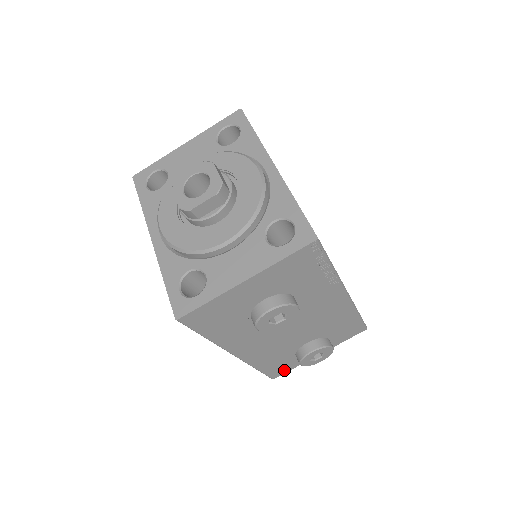
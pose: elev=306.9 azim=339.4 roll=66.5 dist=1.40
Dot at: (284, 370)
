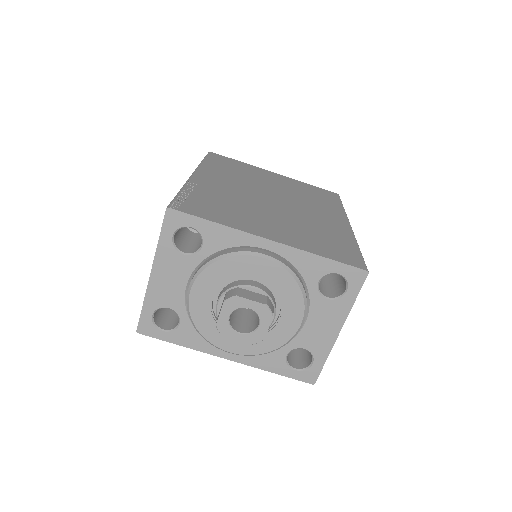
Dot at: occluded
